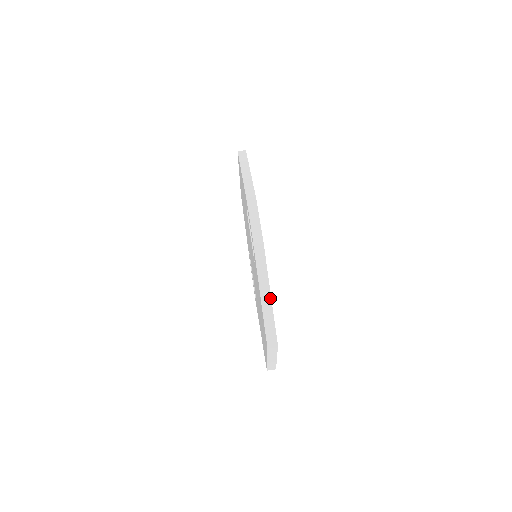
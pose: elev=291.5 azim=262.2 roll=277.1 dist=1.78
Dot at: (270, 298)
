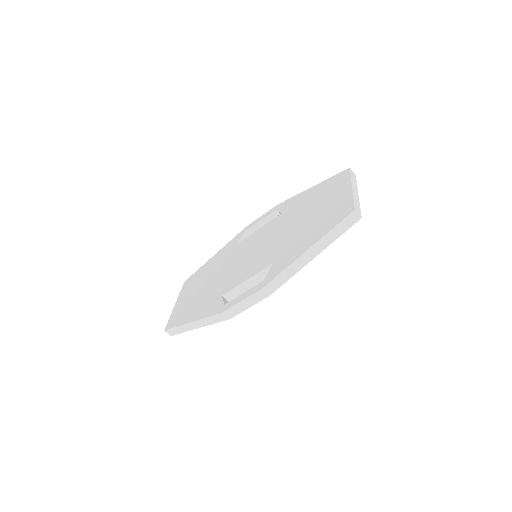
Dot at: occluded
